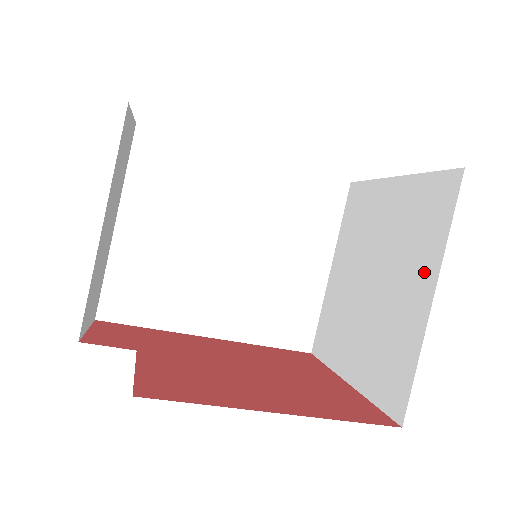
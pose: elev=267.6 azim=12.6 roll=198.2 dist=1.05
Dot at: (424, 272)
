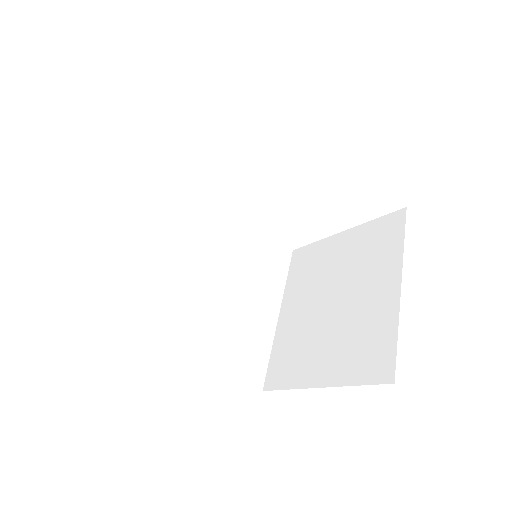
Dot at: (388, 273)
